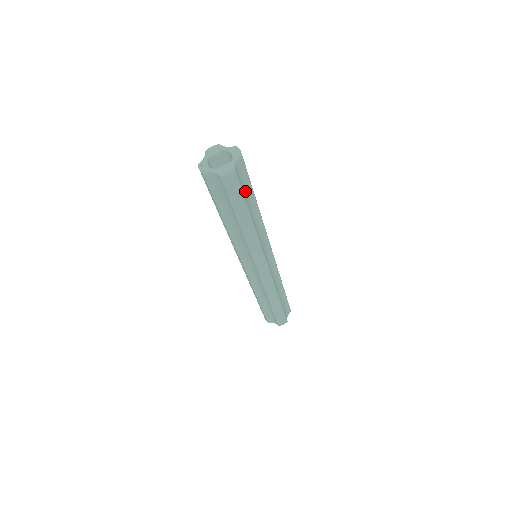
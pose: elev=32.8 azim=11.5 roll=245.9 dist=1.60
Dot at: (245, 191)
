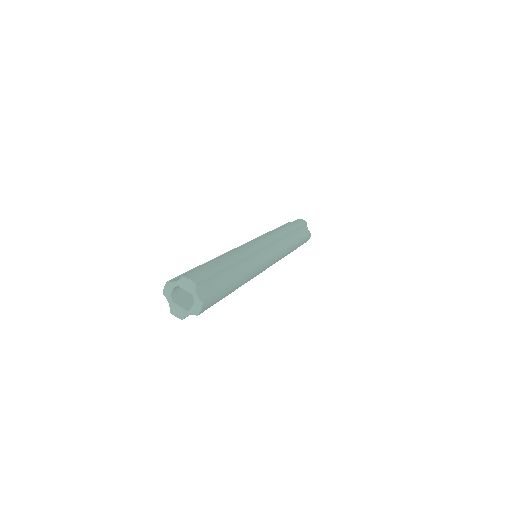
Dot at: occluded
